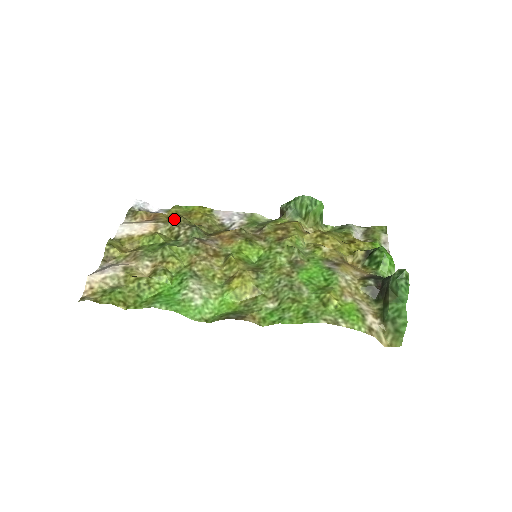
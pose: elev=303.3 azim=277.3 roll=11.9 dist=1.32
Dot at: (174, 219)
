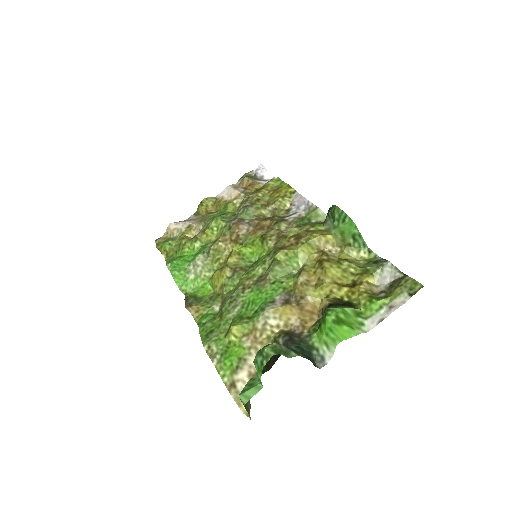
Dot at: (252, 193)
